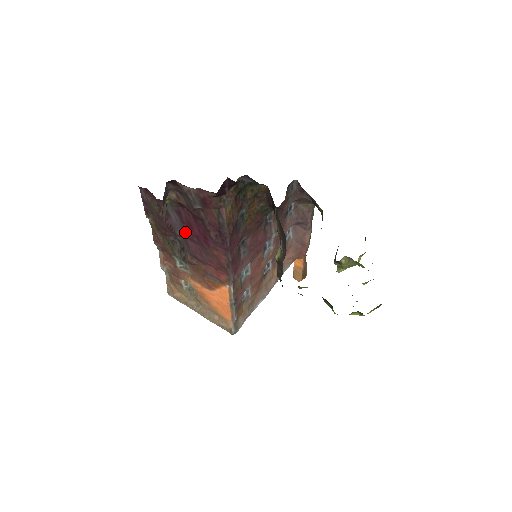
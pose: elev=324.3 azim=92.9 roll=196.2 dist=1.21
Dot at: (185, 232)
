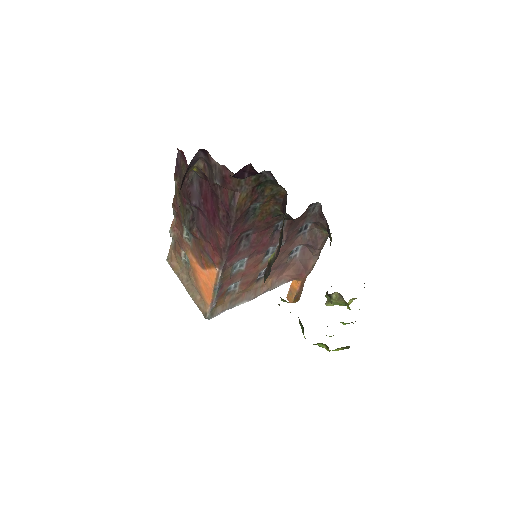
Dot at: (200, 204)
